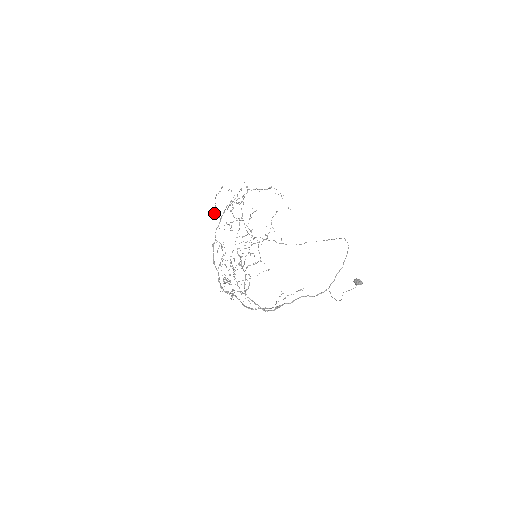
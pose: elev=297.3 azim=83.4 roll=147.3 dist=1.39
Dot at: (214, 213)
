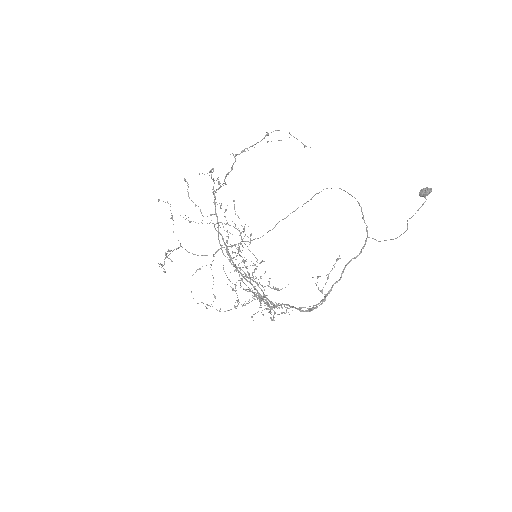
Dot at: (201, 213)
